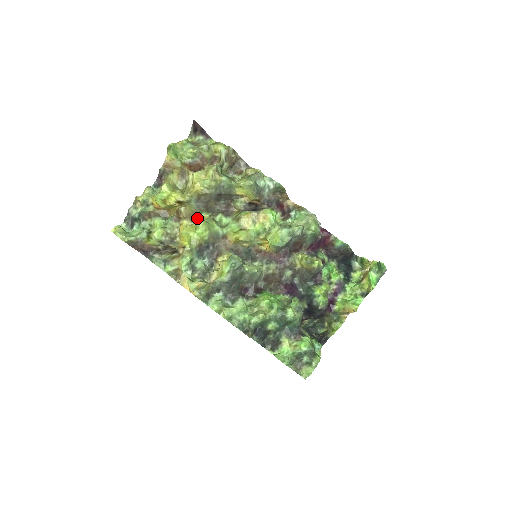
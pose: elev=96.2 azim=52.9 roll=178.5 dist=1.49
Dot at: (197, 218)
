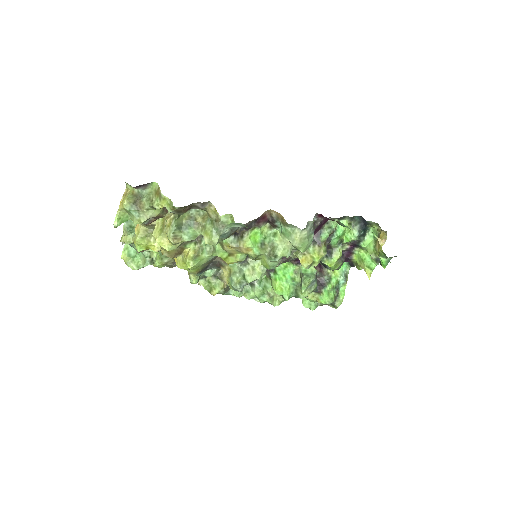
Dot at: (184, 250)
